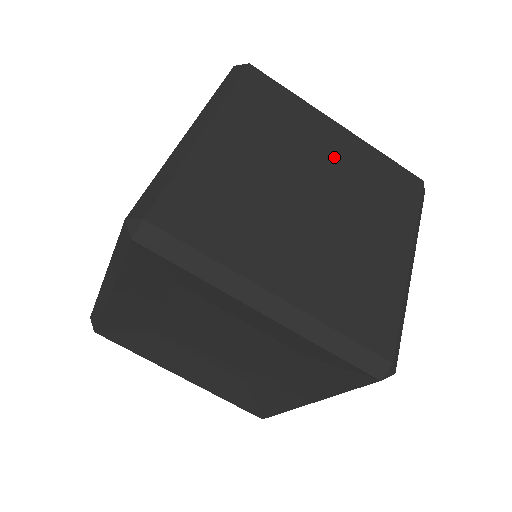
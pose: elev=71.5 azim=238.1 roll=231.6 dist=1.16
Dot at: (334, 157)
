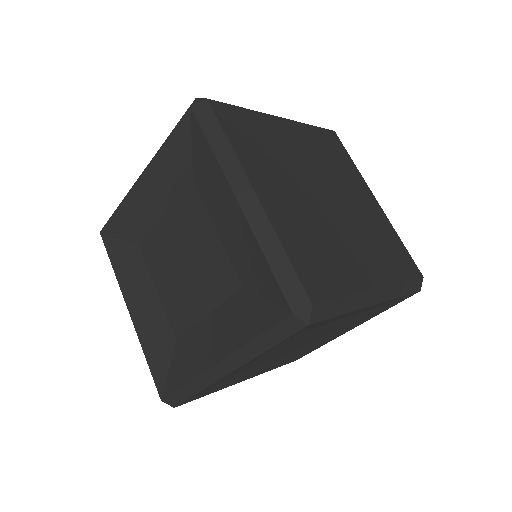
Dot at: (358, 202)
